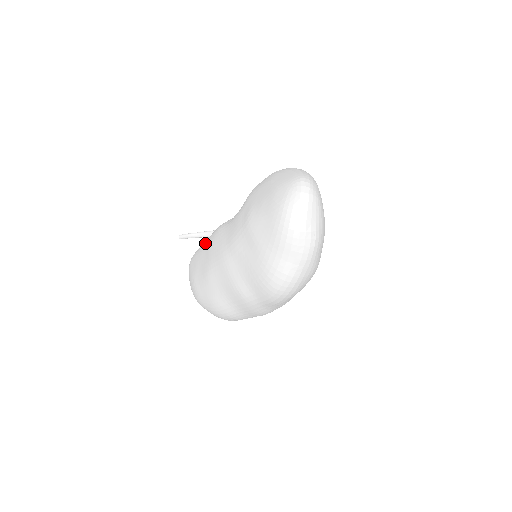
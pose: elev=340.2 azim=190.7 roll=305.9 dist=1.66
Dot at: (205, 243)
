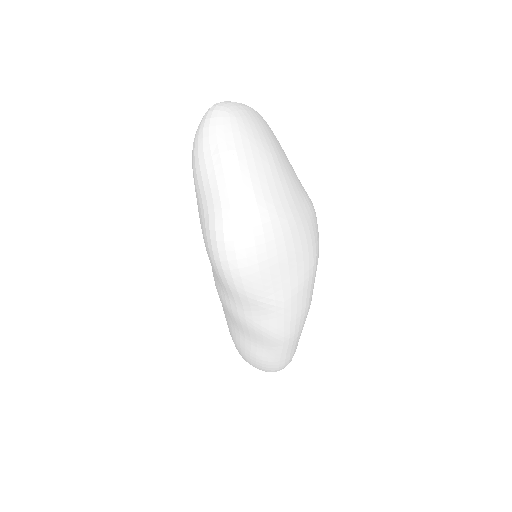
Dot at: occluded
